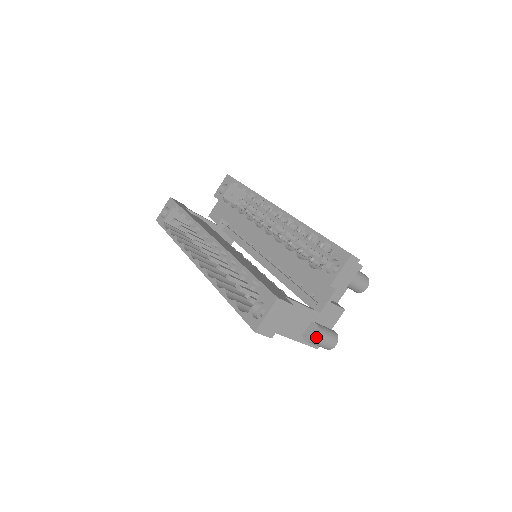
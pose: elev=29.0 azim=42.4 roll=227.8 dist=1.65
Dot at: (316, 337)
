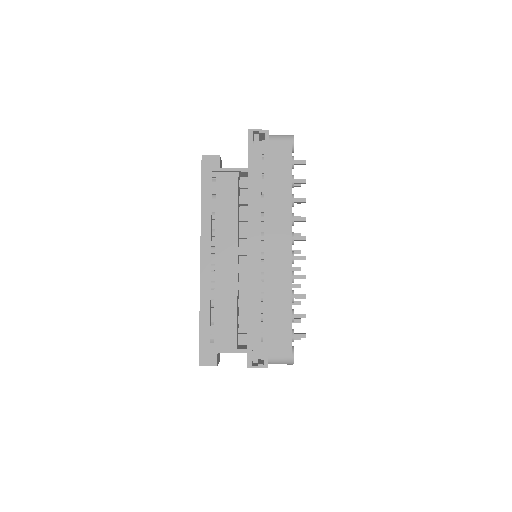
Dot at: occluded
